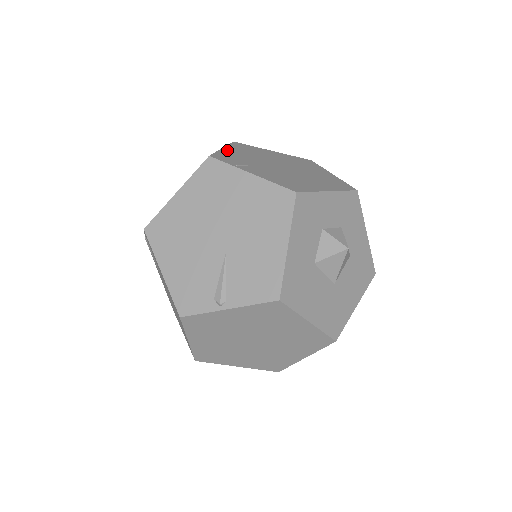
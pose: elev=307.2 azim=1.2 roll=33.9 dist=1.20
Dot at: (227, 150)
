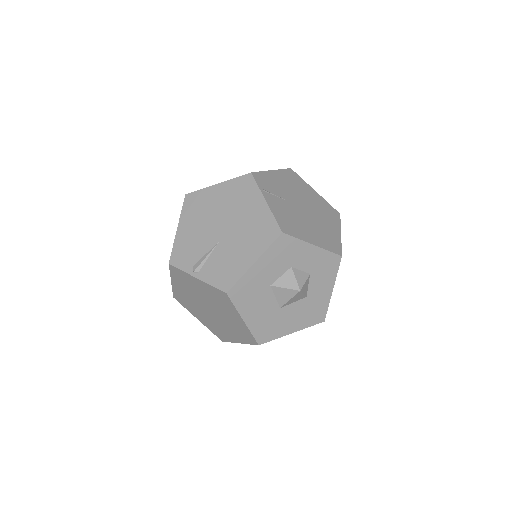
Dot at: (273, 173)
